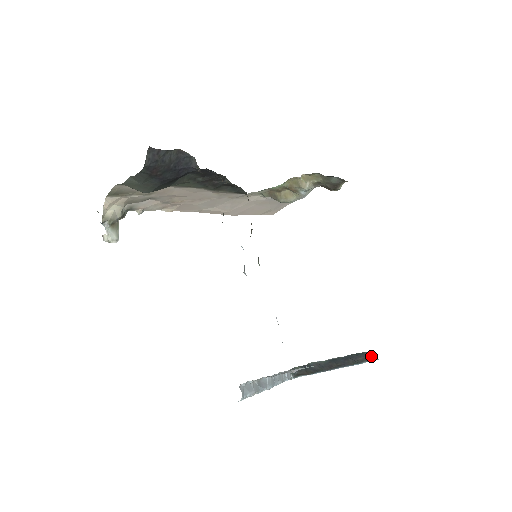
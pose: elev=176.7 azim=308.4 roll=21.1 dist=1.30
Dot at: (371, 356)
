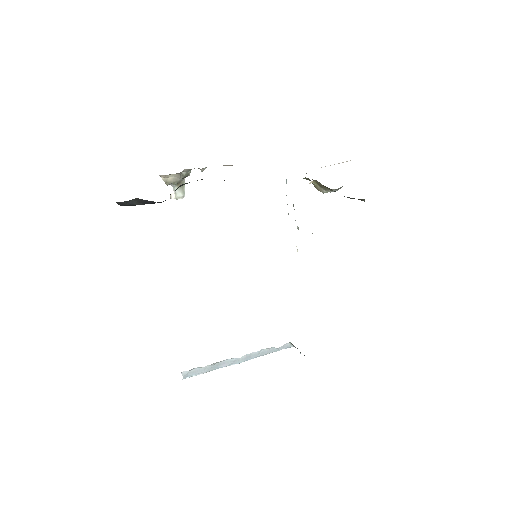
Dot at: occluded
